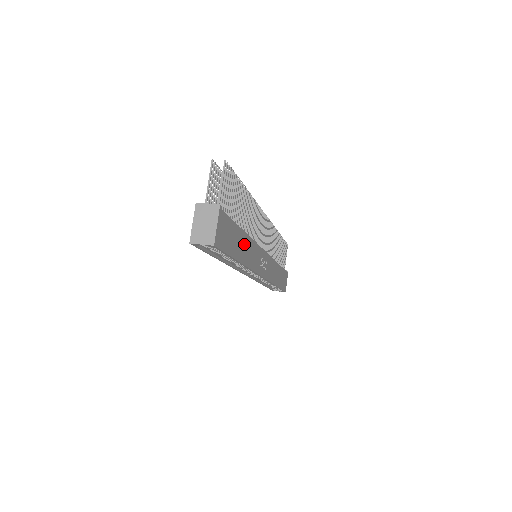
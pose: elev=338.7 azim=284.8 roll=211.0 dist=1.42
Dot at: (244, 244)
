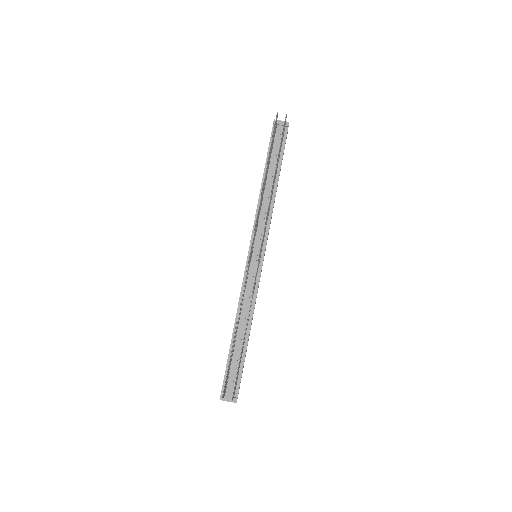
Dot at: occluded
